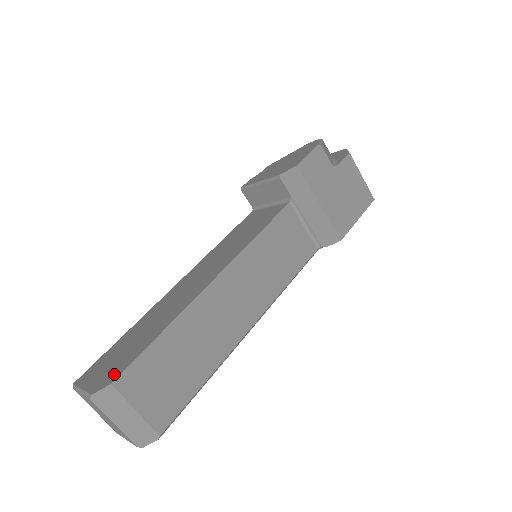
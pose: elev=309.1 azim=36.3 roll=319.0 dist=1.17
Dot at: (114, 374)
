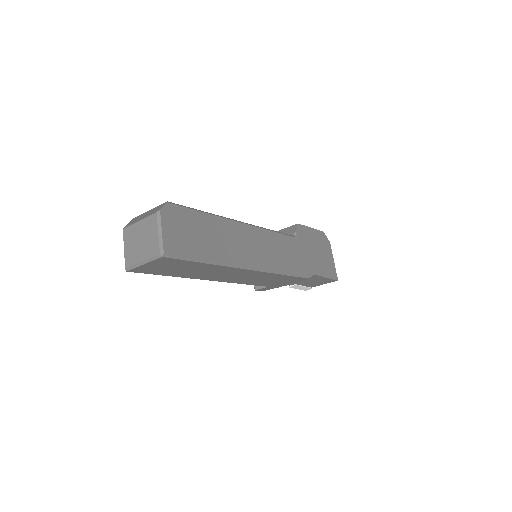
Dot at: occluded
